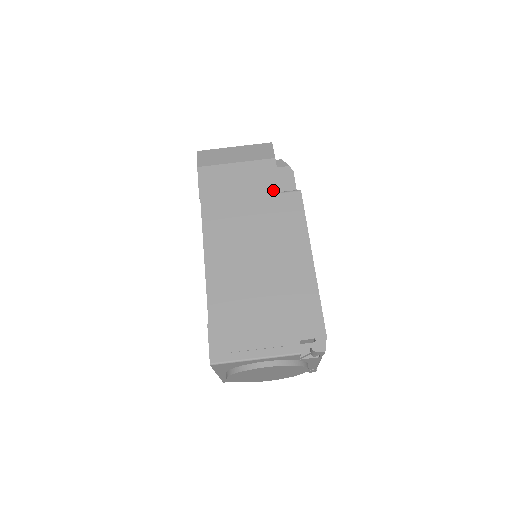
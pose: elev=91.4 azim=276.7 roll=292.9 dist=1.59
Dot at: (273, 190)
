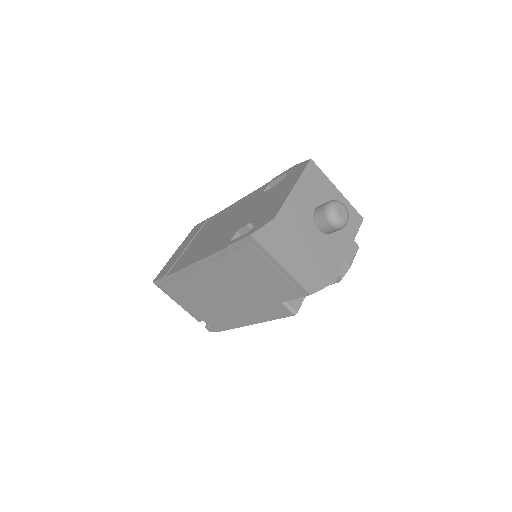
Dot at: (279, 298)
